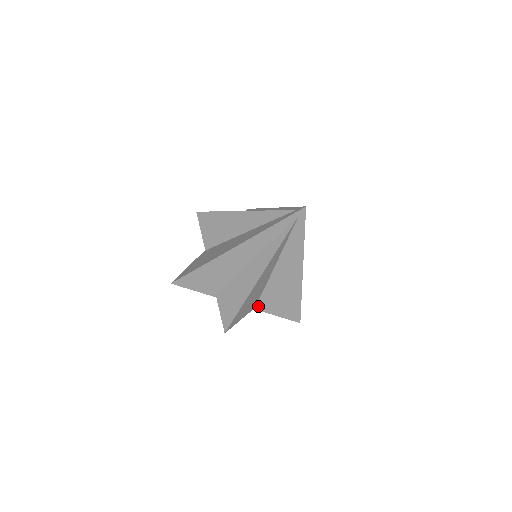
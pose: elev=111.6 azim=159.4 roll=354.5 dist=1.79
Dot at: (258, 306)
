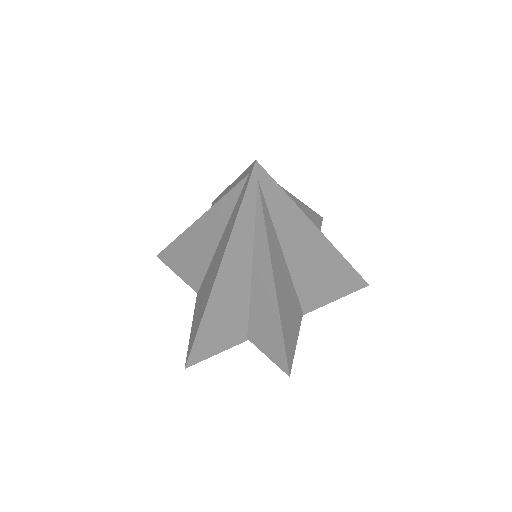
Dot at: (305, 309)
